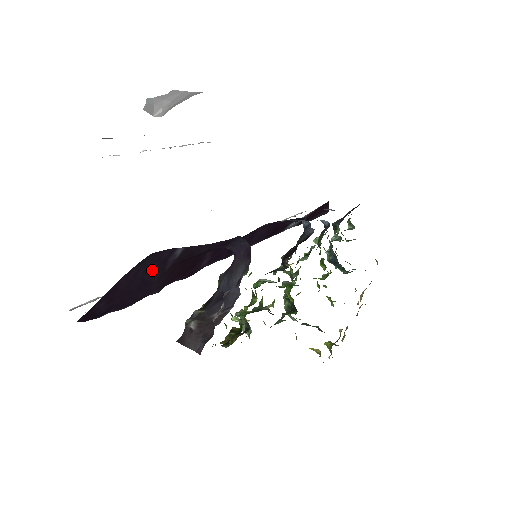
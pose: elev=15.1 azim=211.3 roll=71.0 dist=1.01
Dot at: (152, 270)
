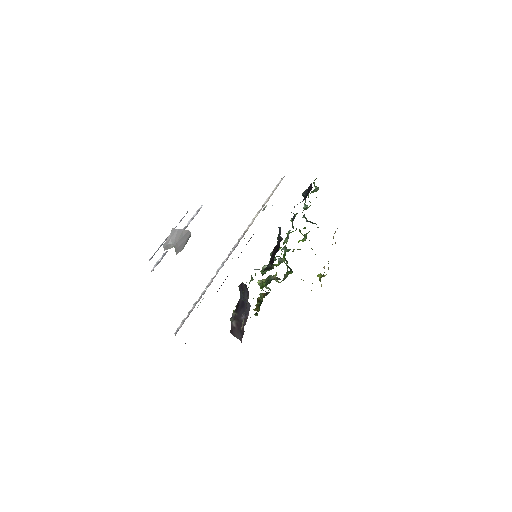
Dot at: occluded
